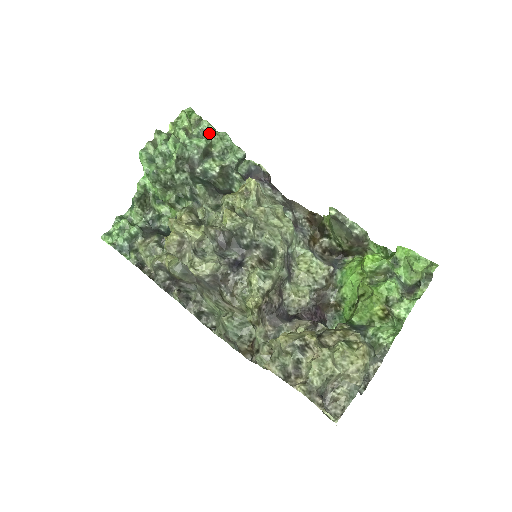
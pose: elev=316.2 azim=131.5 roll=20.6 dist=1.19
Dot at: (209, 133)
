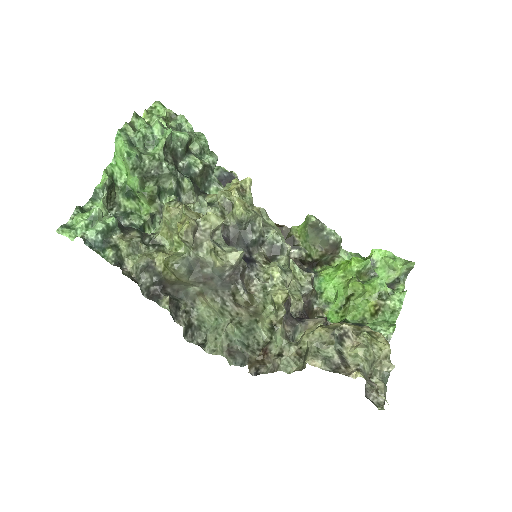
Dot at: (188, 129)
